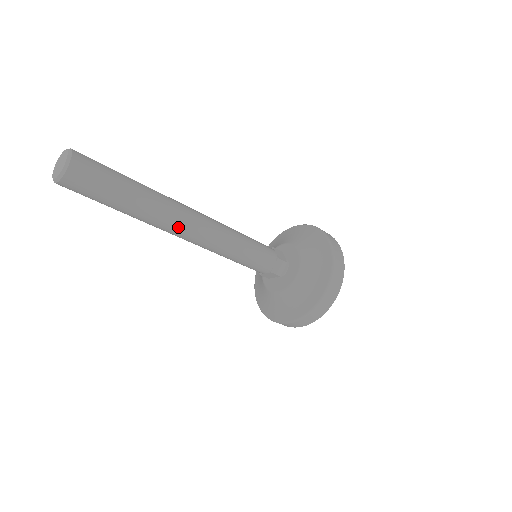
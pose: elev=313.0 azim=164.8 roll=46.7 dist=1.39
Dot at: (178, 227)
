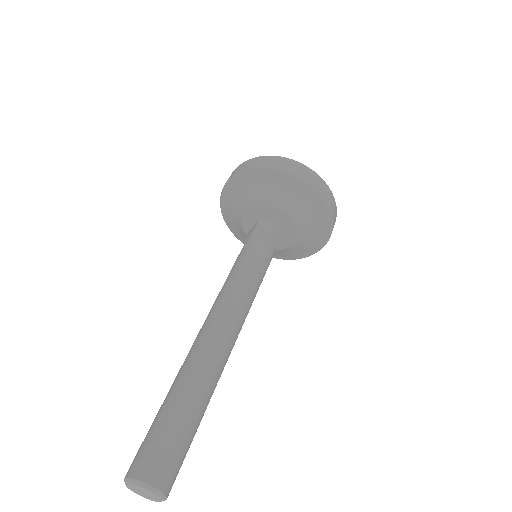
Dot at: (229, 354)
